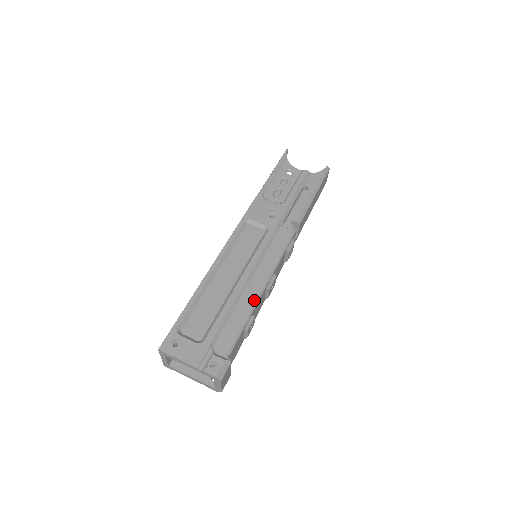
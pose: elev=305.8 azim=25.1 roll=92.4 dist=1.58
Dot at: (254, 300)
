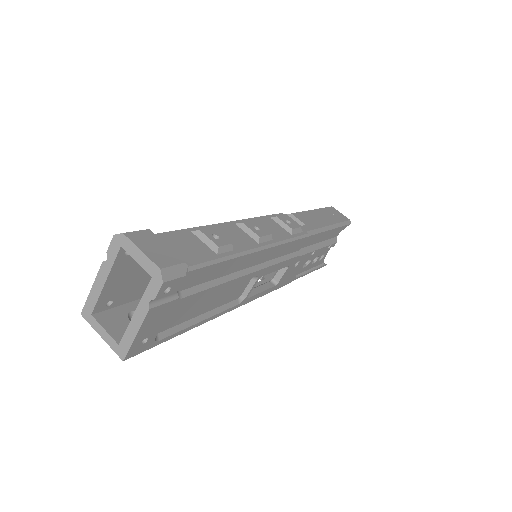
Dot at: occluded
